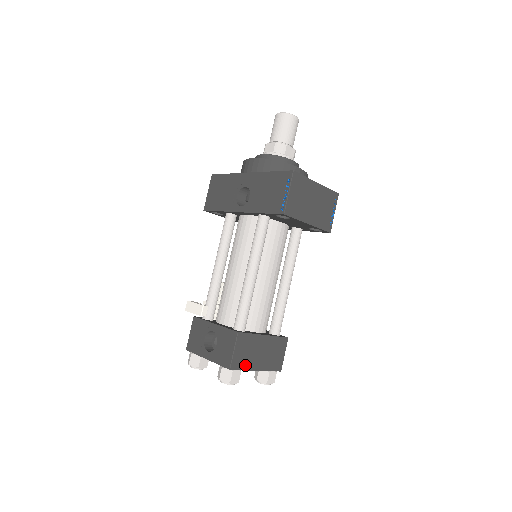
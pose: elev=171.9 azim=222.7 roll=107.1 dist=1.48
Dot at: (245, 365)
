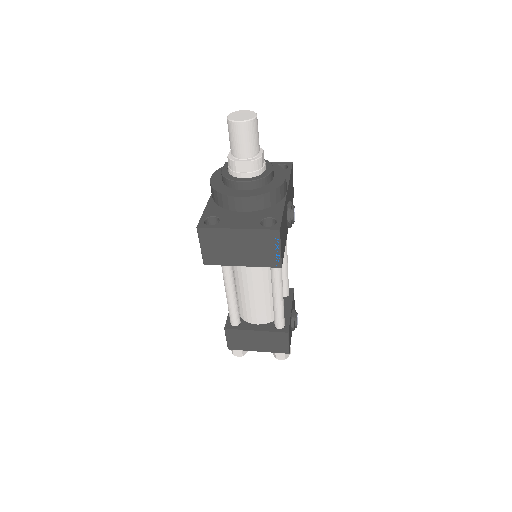
Dot at: (243, 347)
